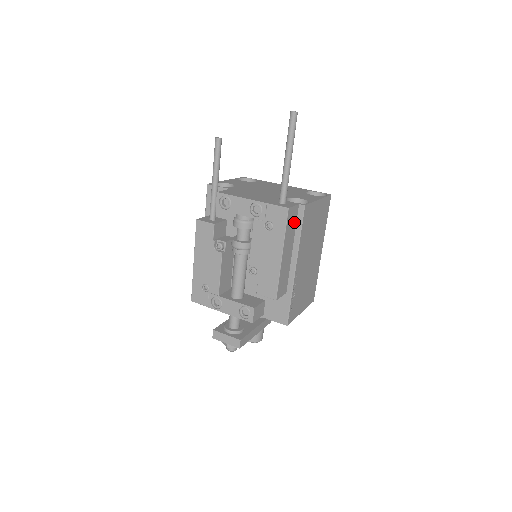
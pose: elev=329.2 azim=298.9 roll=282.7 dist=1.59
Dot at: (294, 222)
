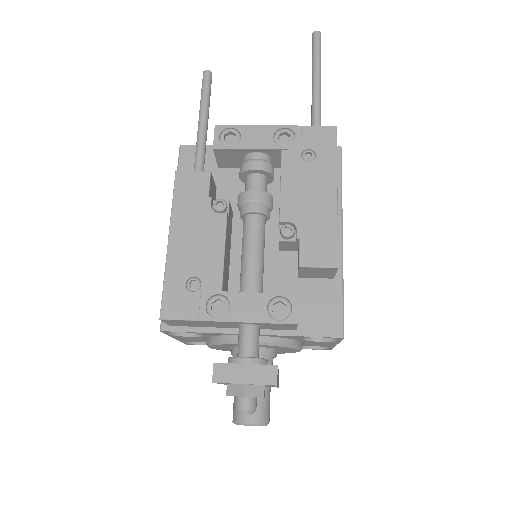
Dot at: occluded
